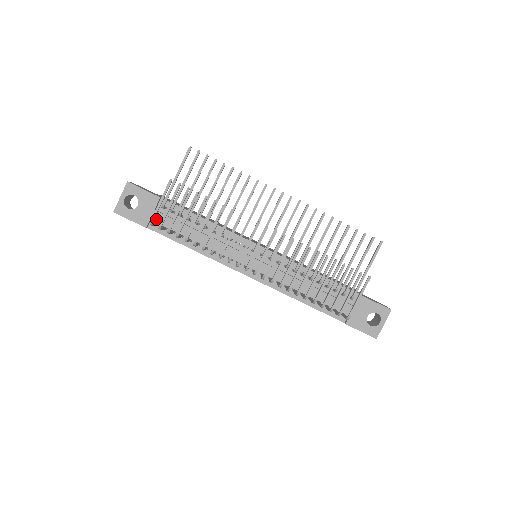
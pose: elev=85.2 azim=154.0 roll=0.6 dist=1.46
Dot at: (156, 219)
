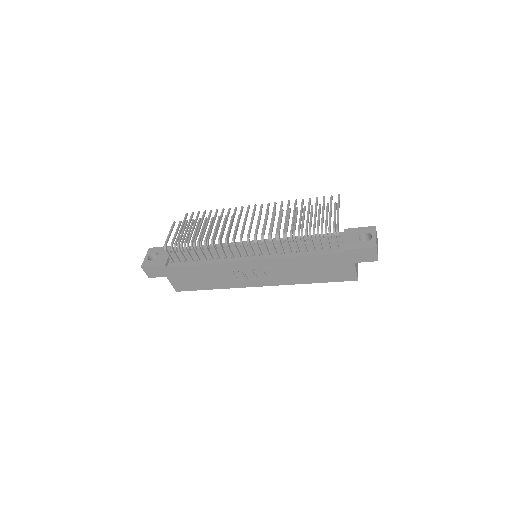
Dot at: occluded
